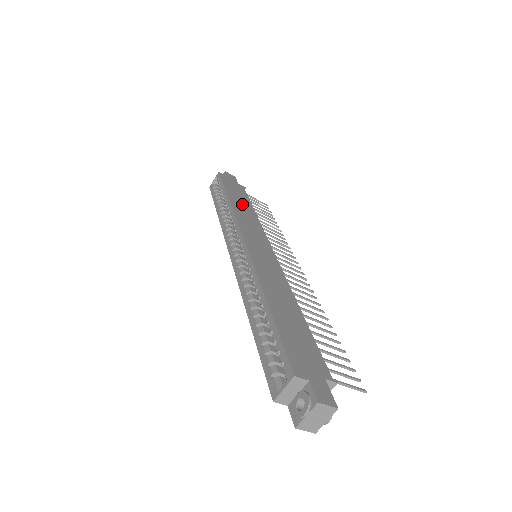
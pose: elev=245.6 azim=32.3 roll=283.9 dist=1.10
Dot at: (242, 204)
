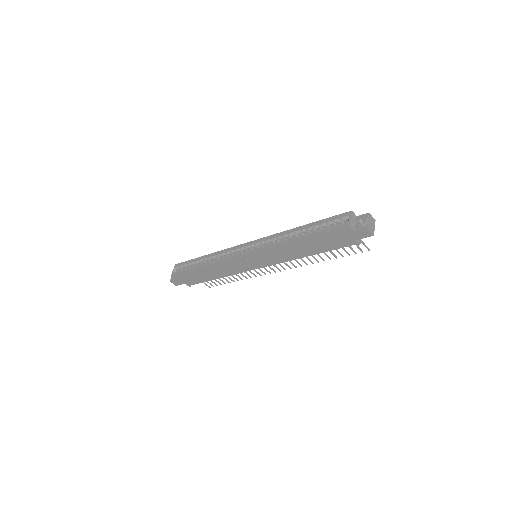
Dot at: occluded
